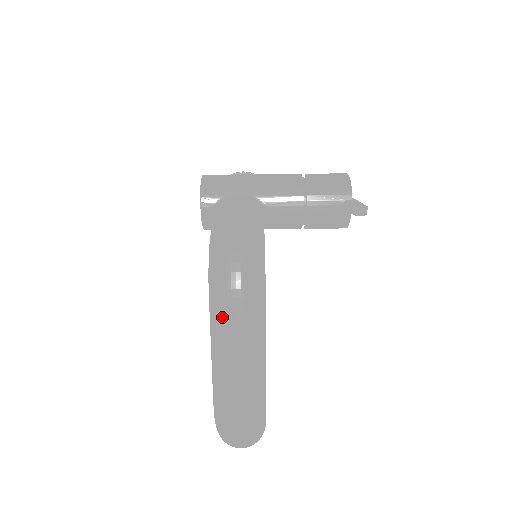
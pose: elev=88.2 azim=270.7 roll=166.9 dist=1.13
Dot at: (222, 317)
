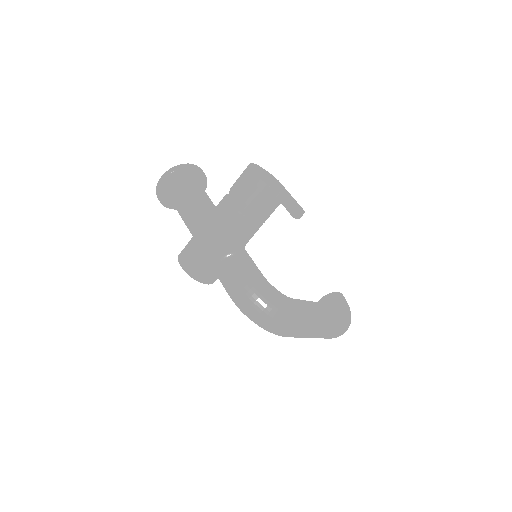
Dot at: (297, 337)
